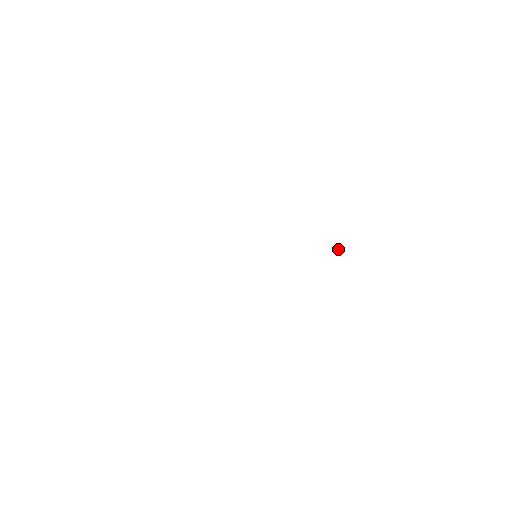
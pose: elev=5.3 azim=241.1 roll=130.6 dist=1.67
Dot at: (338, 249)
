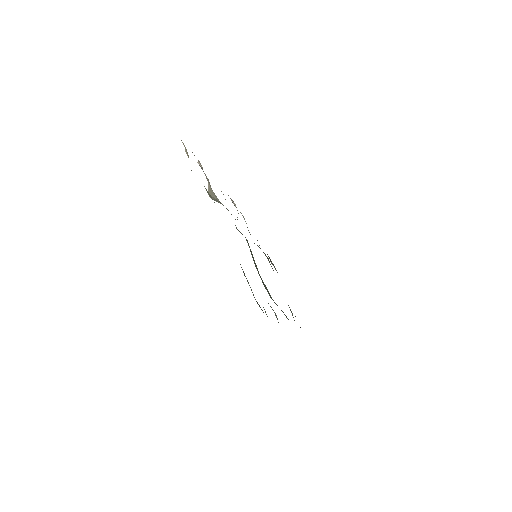
Dot at: (271, 262)
